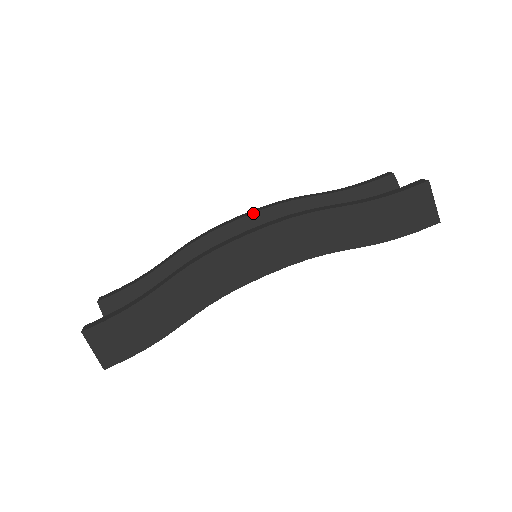
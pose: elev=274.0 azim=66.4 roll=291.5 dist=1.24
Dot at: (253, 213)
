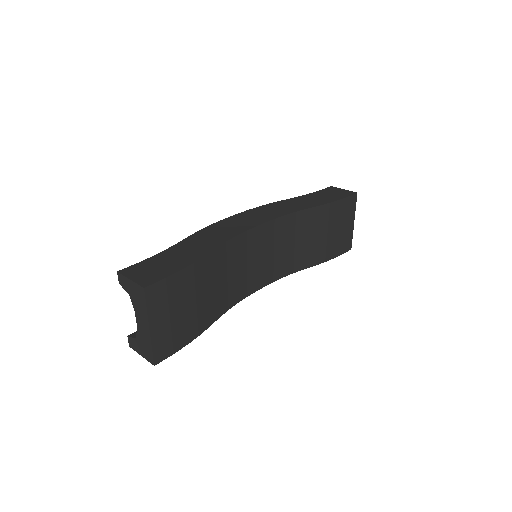
Dot at: occluded
